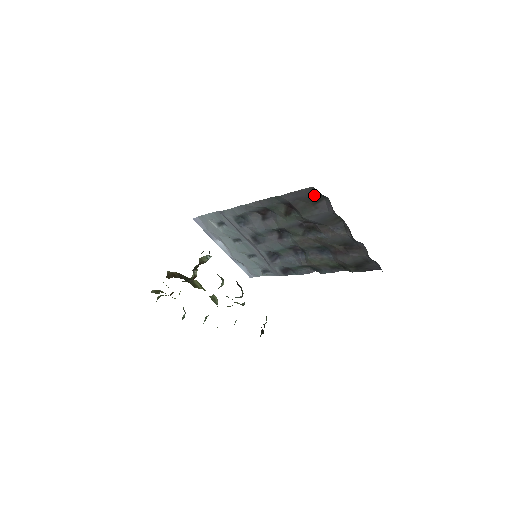
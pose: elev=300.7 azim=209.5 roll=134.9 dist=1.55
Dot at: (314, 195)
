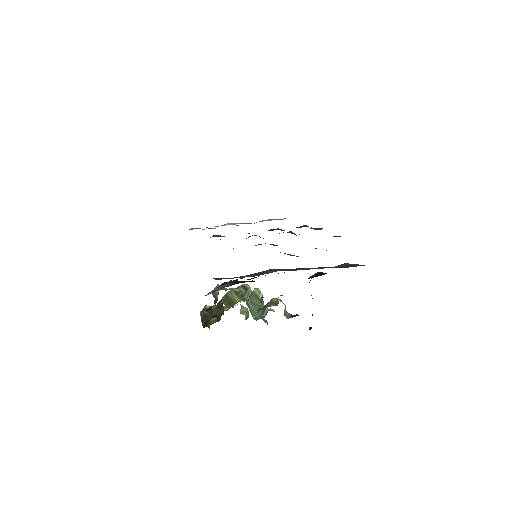
Dot at: occluded
